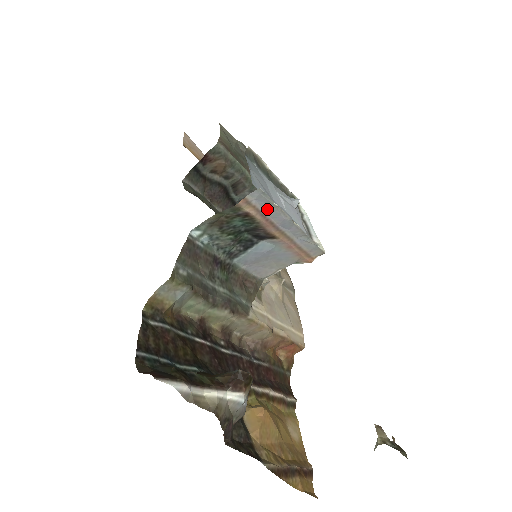
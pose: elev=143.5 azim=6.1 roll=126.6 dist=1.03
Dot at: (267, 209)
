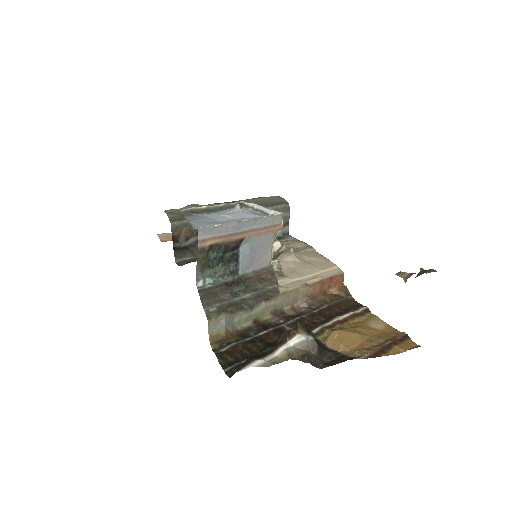
Dot at: (218, 232)
